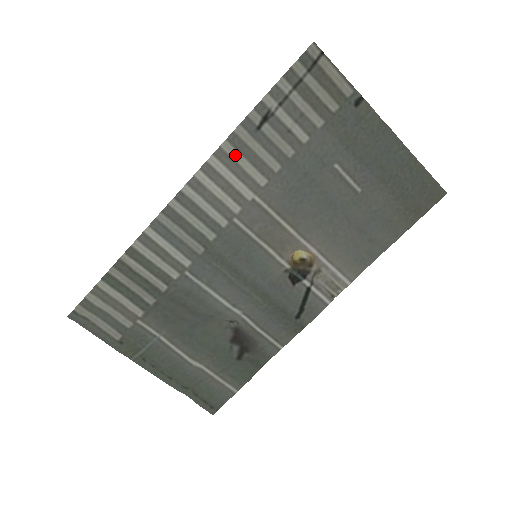
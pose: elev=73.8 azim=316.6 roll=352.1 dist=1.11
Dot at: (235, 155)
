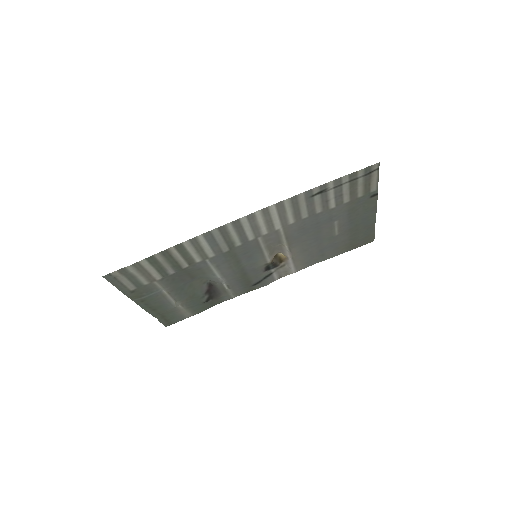
Dot at: (288, 207)
